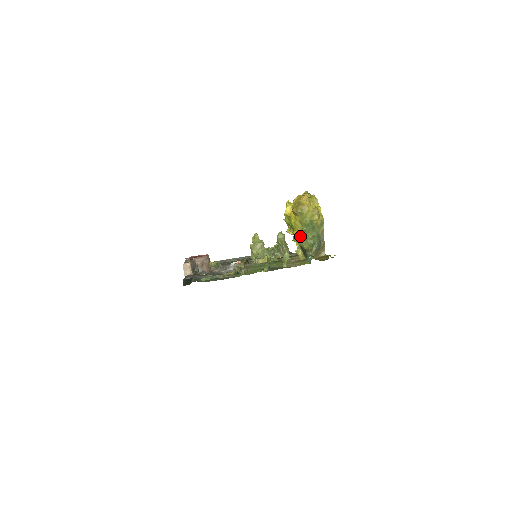
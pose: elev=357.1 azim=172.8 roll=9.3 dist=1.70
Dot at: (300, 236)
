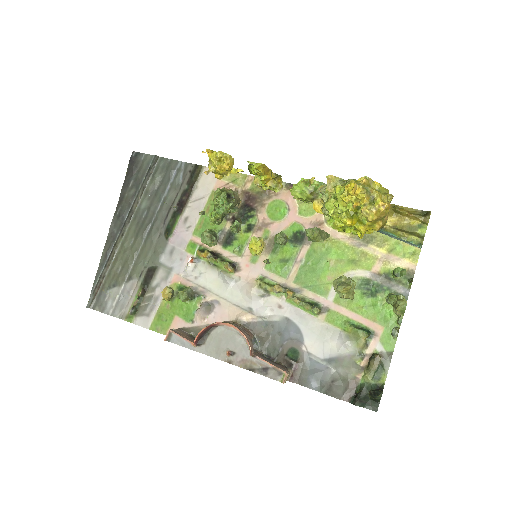
Dot at: occluded
